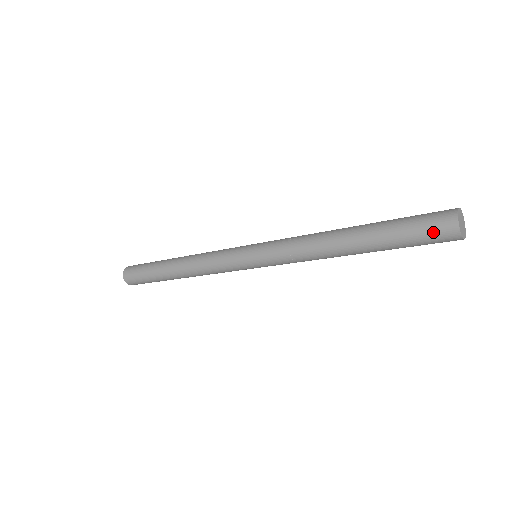
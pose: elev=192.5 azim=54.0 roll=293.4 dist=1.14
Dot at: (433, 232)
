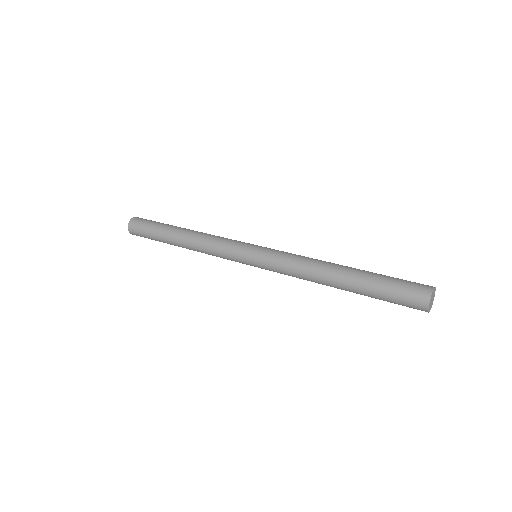
Dot at: (409, 295)
